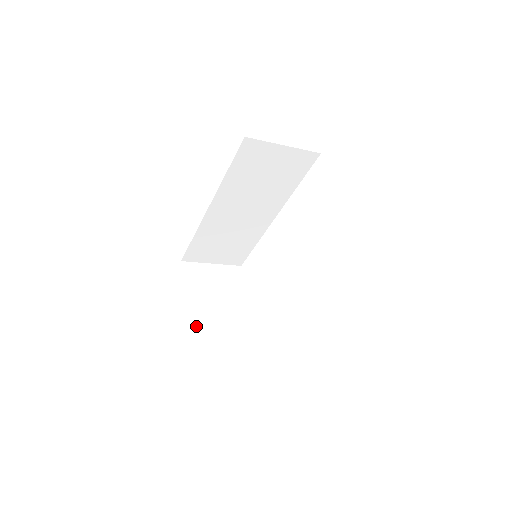
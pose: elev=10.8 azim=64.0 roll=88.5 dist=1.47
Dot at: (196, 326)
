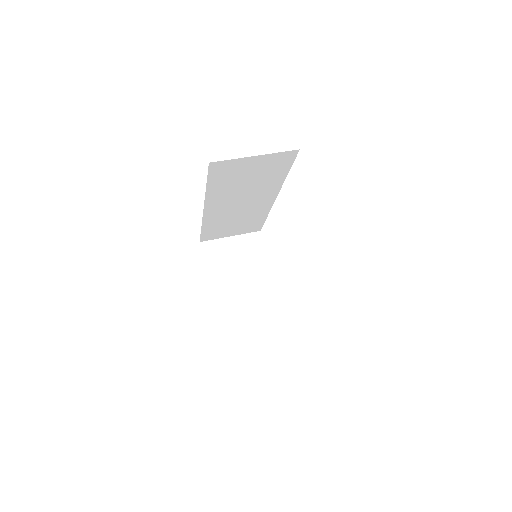
Dot at: (222, 307)
